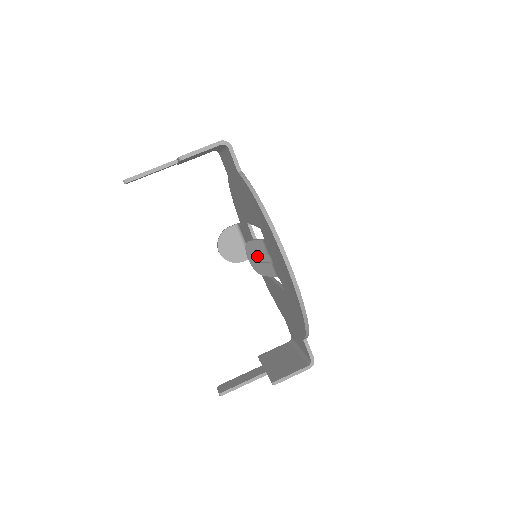
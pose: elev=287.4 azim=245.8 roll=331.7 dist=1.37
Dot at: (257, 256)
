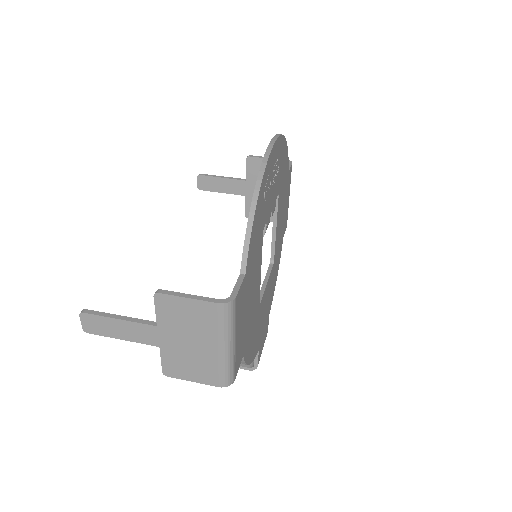
Dot at: occluded
